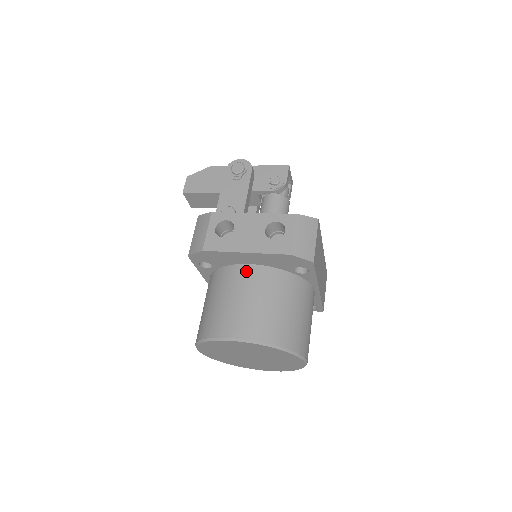
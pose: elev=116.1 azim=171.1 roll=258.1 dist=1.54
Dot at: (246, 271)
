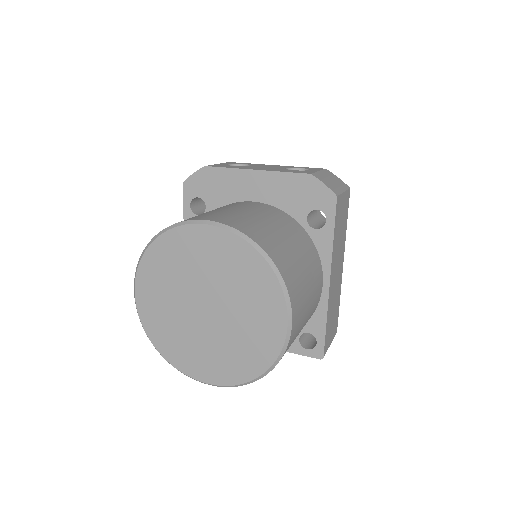
Dot at: (246, 203)
